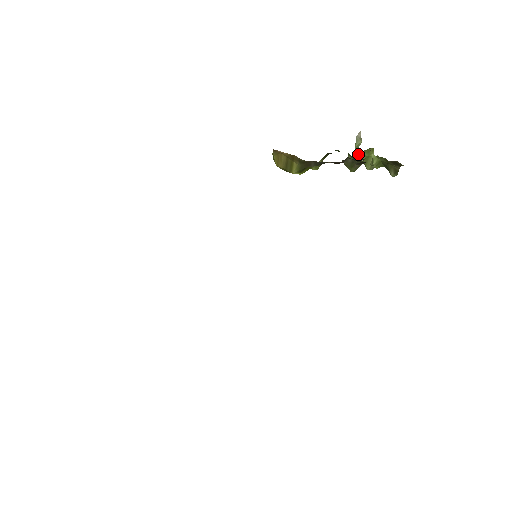
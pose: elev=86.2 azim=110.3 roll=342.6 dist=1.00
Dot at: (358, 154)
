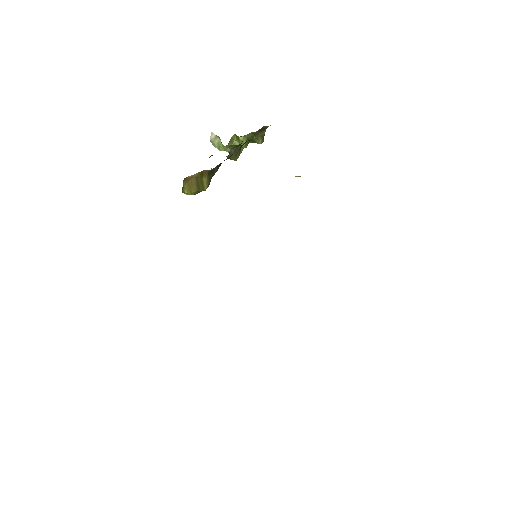
Dot at: (223, 149)
